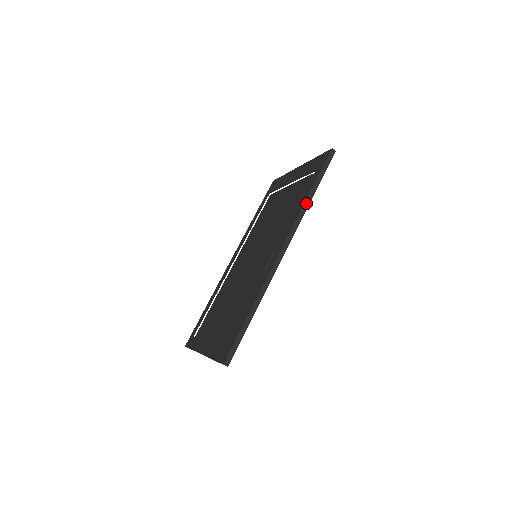
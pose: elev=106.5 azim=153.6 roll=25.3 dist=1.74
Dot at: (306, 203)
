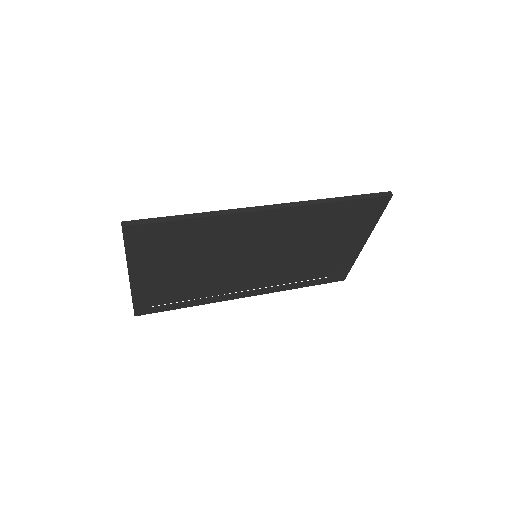
Dot at: (326, 200)
